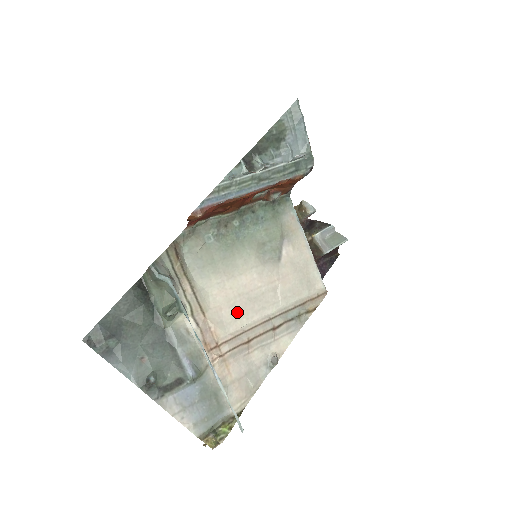
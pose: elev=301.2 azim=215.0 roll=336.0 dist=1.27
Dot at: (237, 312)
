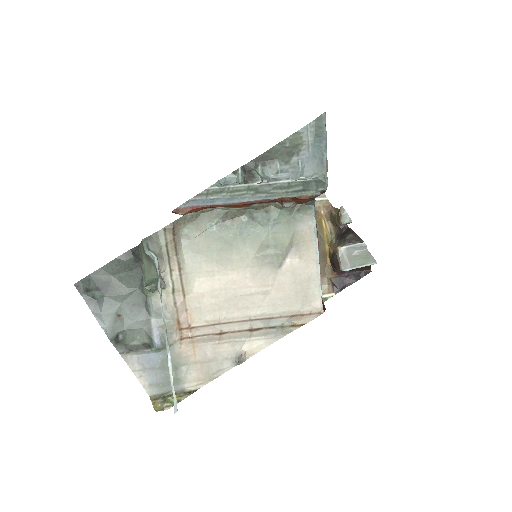
Dot at: (219, 303)
